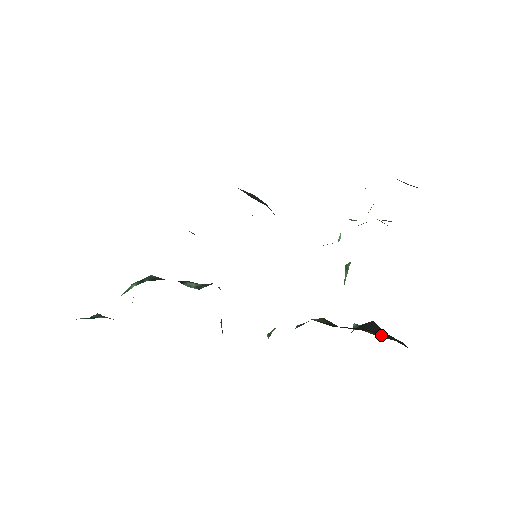
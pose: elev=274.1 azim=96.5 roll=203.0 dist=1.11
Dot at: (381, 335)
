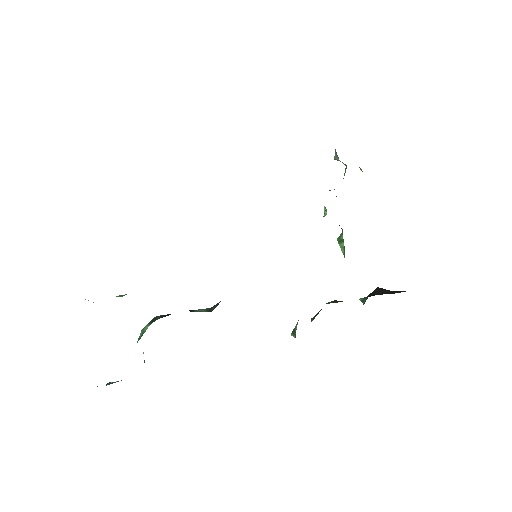
Dot at: (394, 292)
